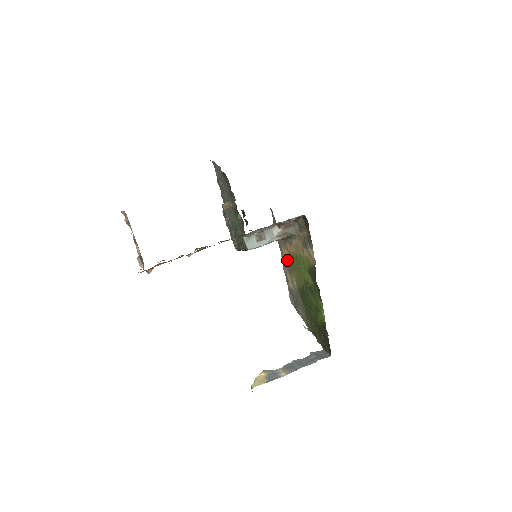
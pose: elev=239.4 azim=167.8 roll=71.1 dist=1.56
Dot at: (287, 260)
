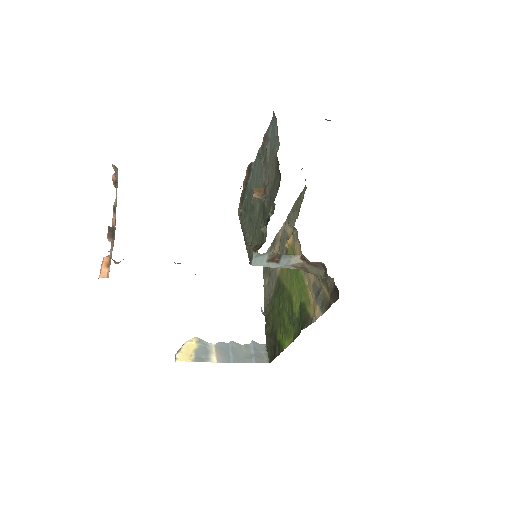
Dot at: (286, 247)
